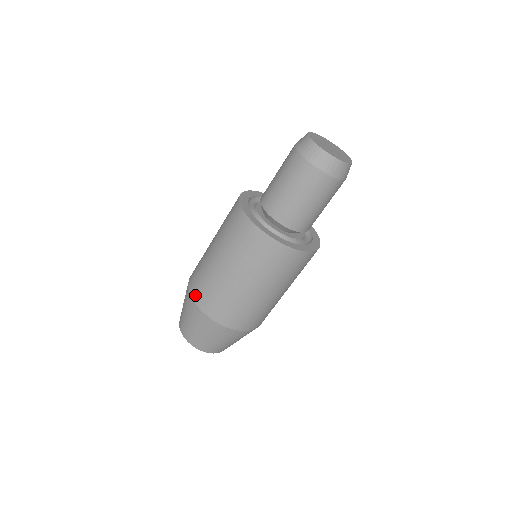
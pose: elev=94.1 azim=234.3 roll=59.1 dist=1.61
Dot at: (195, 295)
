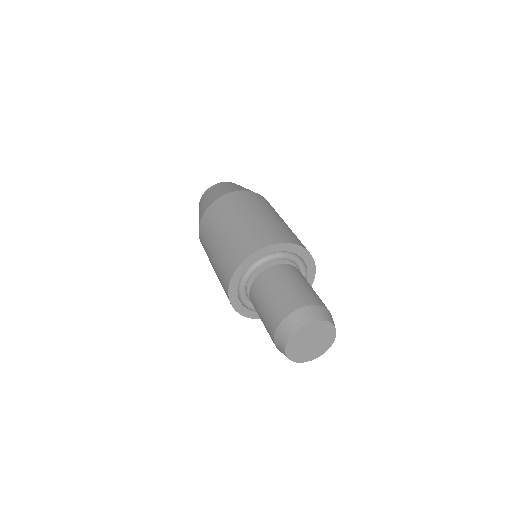
Dot at: (204, 217)
